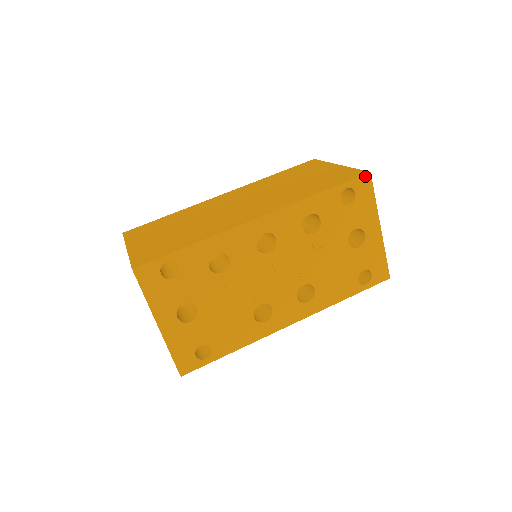
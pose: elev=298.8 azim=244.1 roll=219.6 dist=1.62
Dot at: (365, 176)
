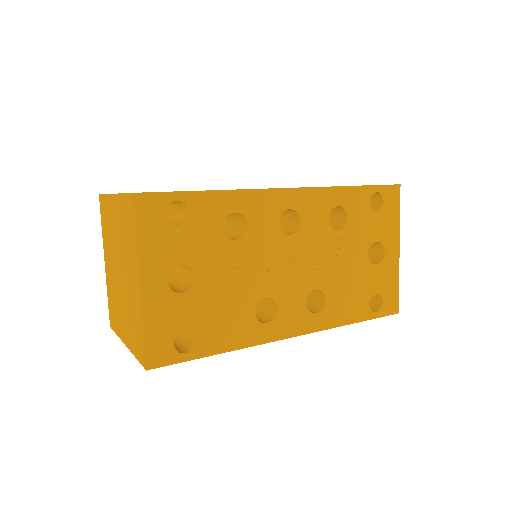
Dot at: (395, 186)
